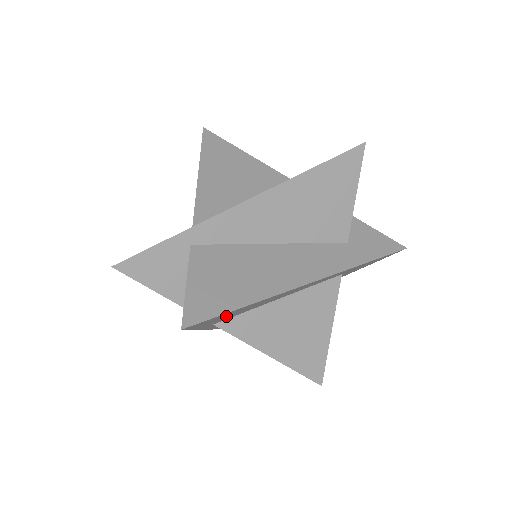
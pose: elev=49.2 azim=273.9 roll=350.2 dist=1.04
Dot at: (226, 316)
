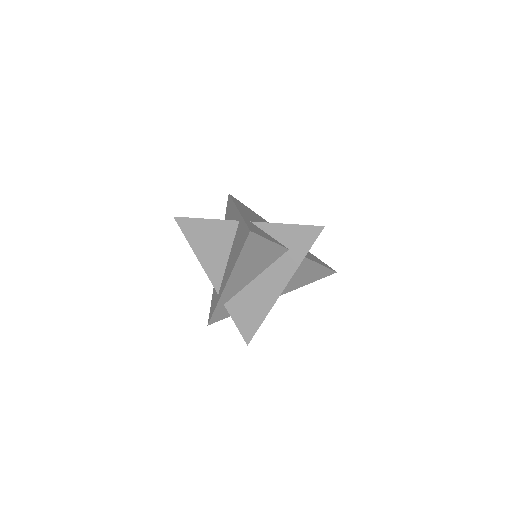
Dot at: occluded
